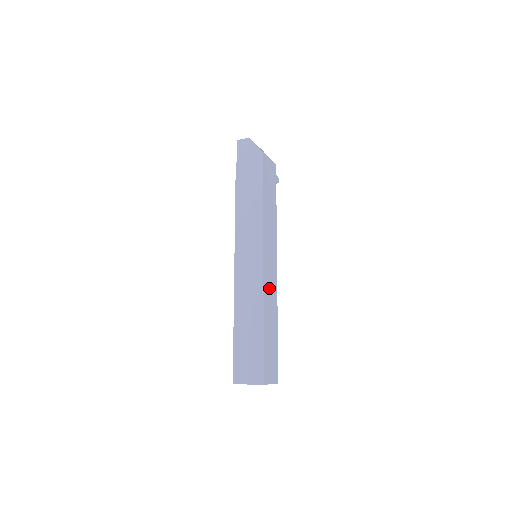
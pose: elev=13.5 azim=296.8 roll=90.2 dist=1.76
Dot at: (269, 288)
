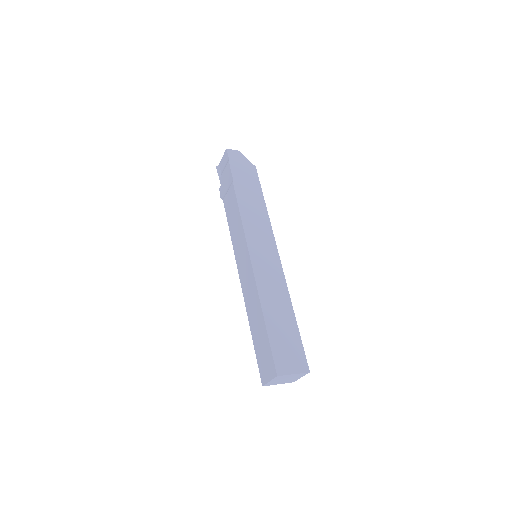
Dot at: occluded
